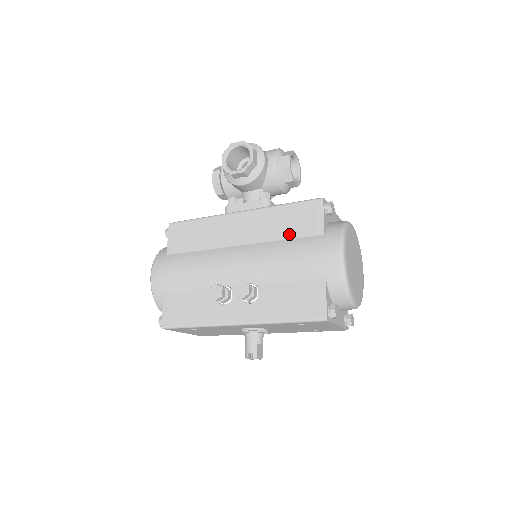
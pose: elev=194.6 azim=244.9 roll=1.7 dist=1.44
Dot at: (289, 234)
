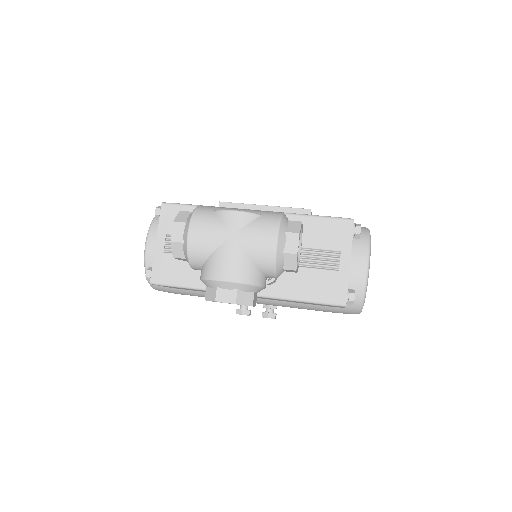
Dot at: (307, 304)
